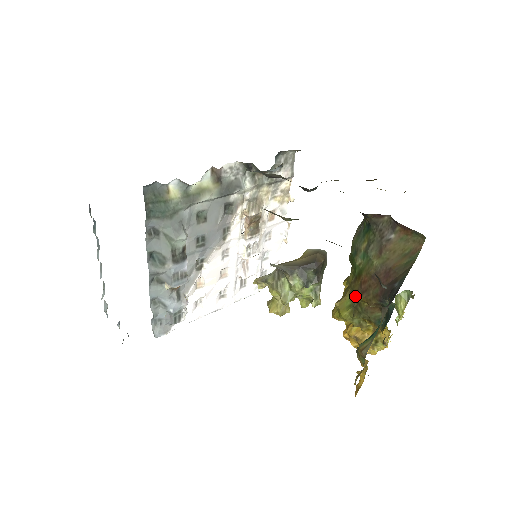
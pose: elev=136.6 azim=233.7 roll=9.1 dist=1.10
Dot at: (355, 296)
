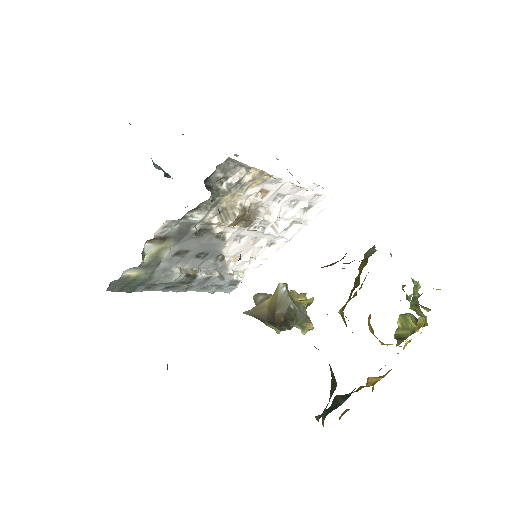
Dot at: occluded
